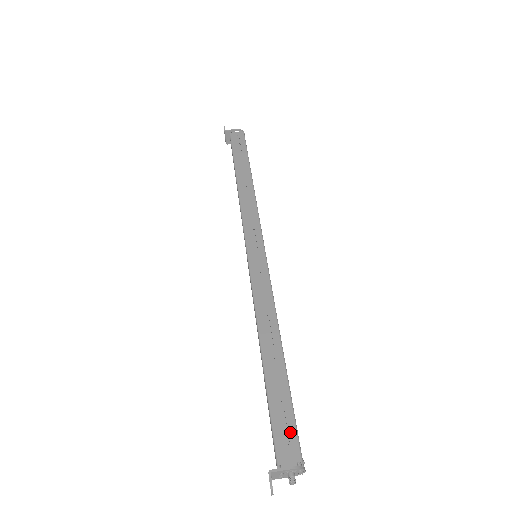
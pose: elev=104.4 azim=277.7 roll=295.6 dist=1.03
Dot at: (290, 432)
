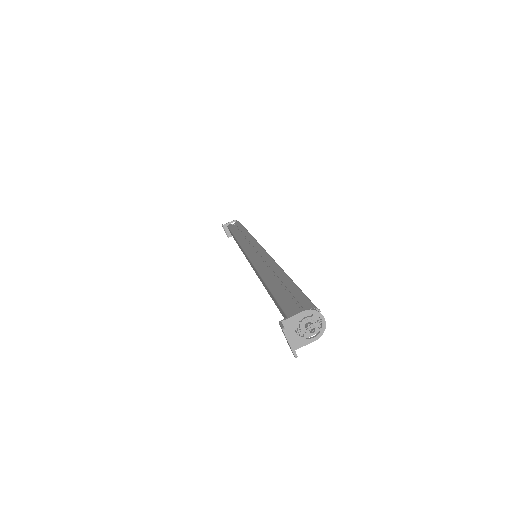
Dot at: (299, 299)
